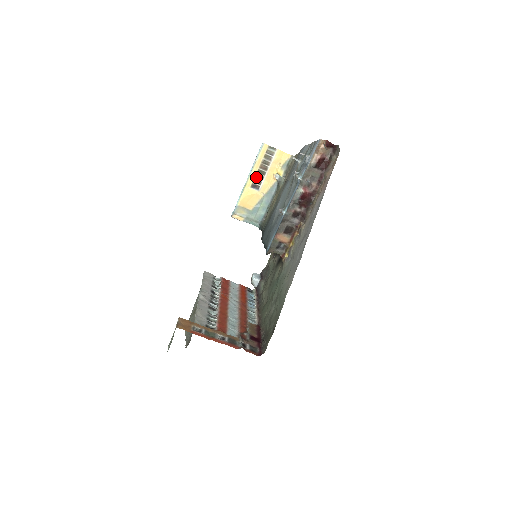
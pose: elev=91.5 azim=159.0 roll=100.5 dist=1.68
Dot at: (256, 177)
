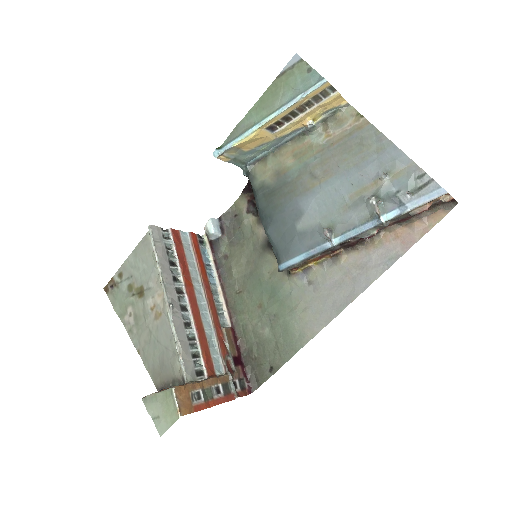
Dot at: (282, 118)
